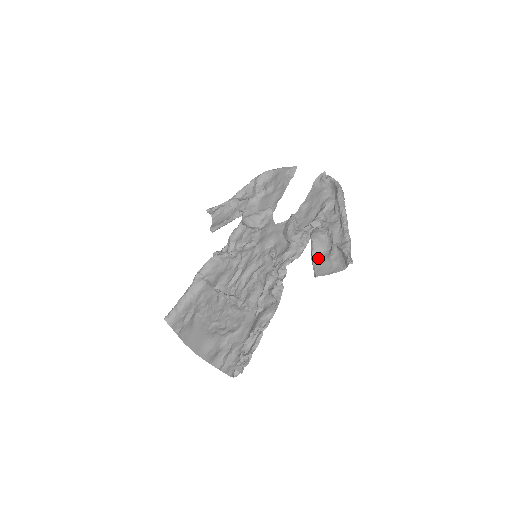
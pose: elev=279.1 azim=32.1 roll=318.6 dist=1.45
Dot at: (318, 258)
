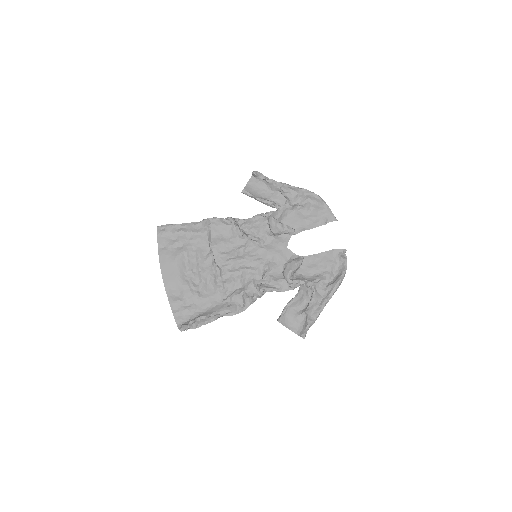
Dot at: (290, 309)
